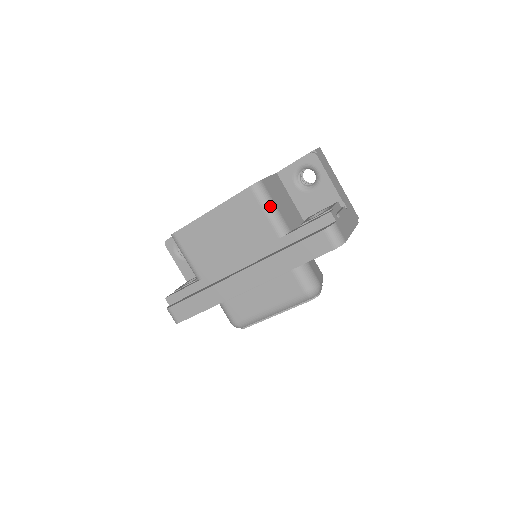
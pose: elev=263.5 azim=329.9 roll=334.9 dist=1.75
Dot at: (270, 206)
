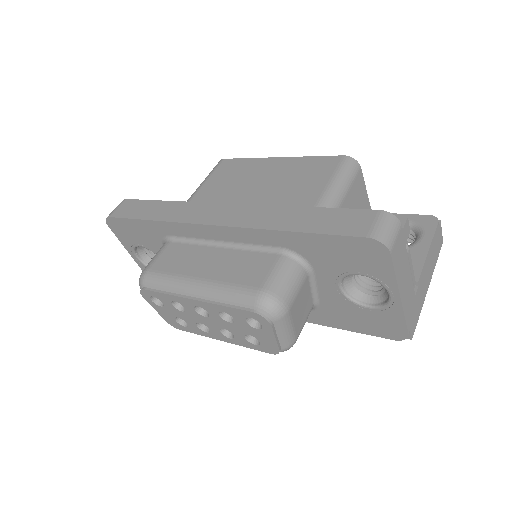
Dot at: (342, 184)
